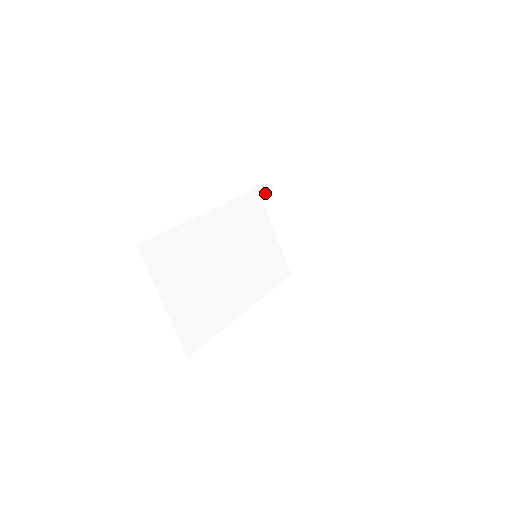
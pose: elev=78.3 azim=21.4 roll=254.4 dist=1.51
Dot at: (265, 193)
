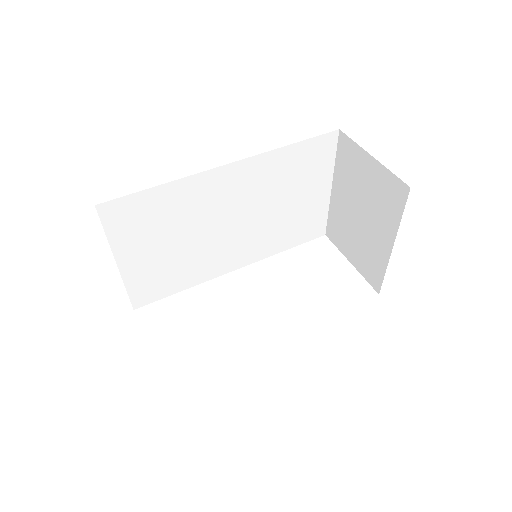
Dot at: (344, 144)
